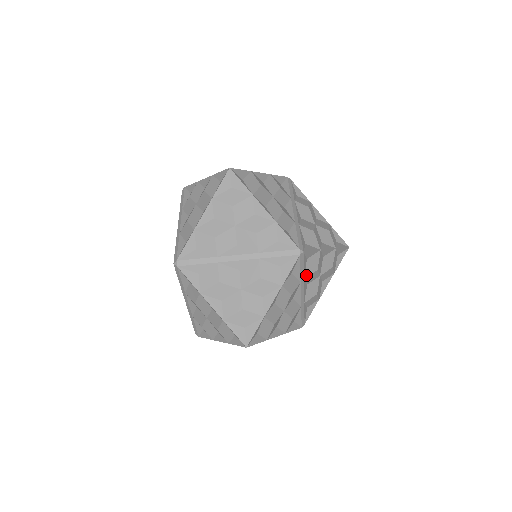
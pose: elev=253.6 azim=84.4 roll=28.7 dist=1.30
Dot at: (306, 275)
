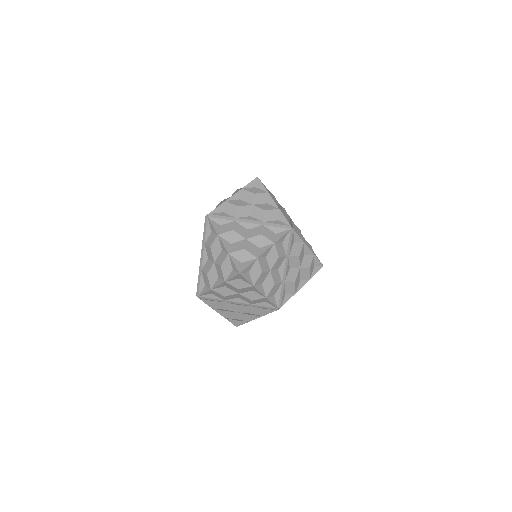
Dot at: (291, 254)
